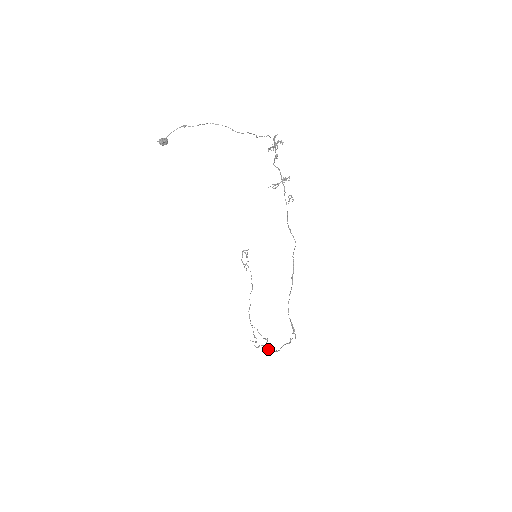
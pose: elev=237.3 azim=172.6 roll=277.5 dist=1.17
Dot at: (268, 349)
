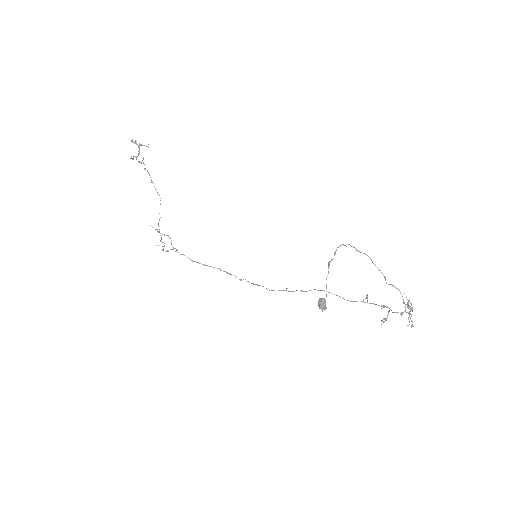
Dot at: occluded
